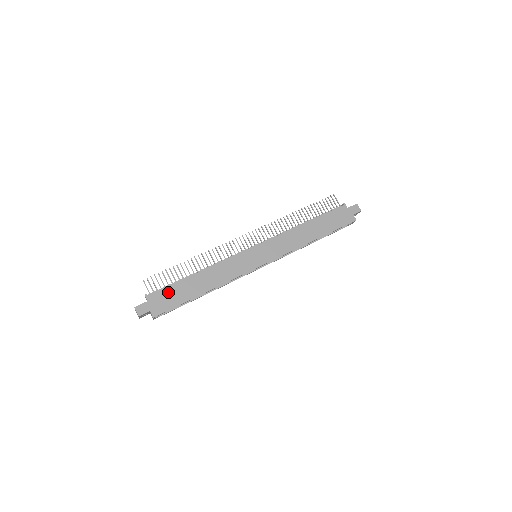
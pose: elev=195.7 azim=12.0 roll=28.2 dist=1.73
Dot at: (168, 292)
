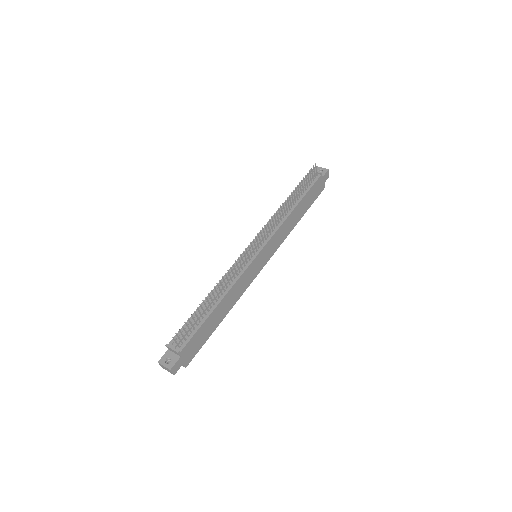
Dot at: (197, 337)
